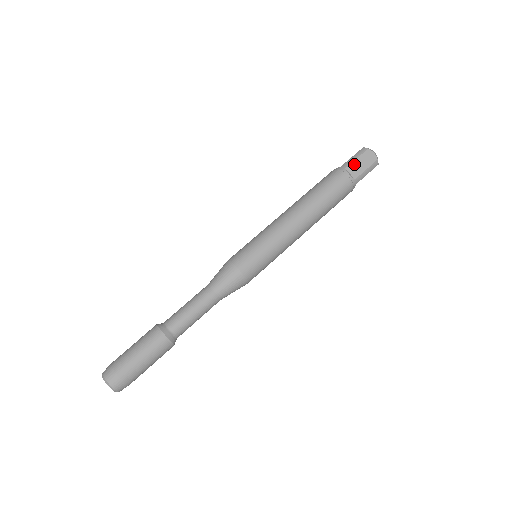
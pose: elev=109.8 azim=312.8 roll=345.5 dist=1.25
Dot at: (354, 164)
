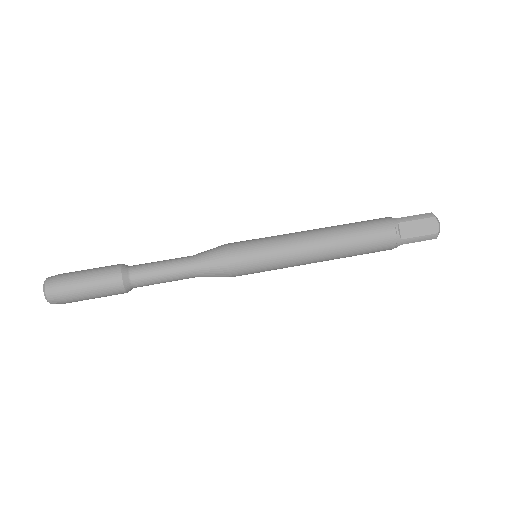
Dot at: (410, 224)
